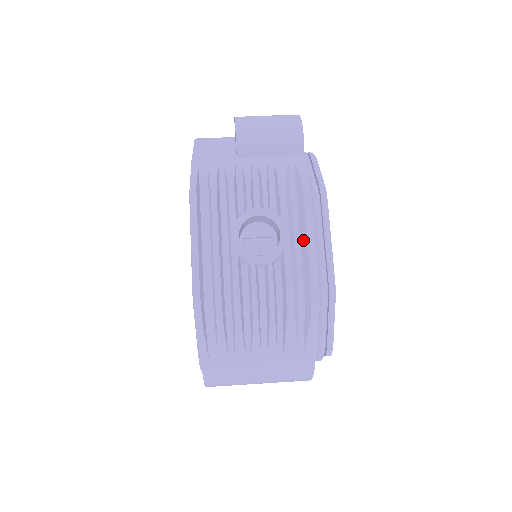
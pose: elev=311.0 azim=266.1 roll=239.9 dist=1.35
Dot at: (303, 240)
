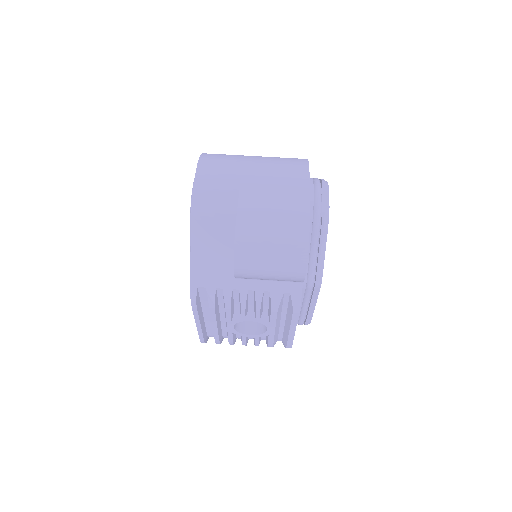
Dot at: (286, 329)
